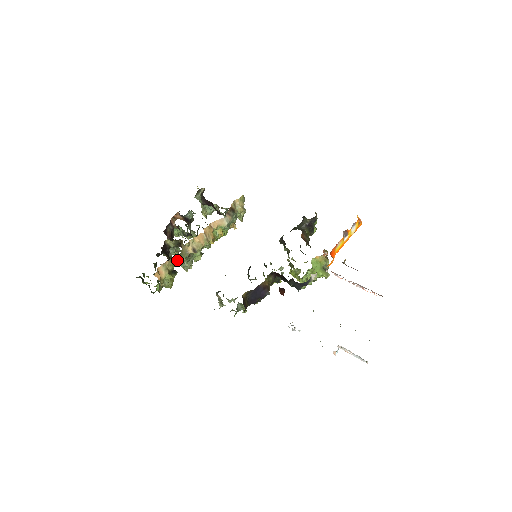
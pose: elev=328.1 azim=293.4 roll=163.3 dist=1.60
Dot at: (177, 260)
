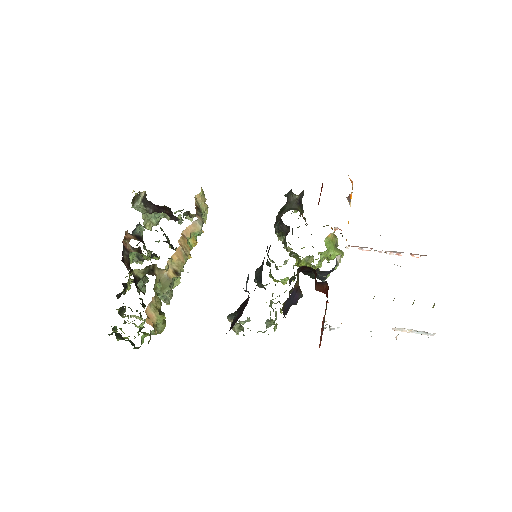
Dot at: occluded
